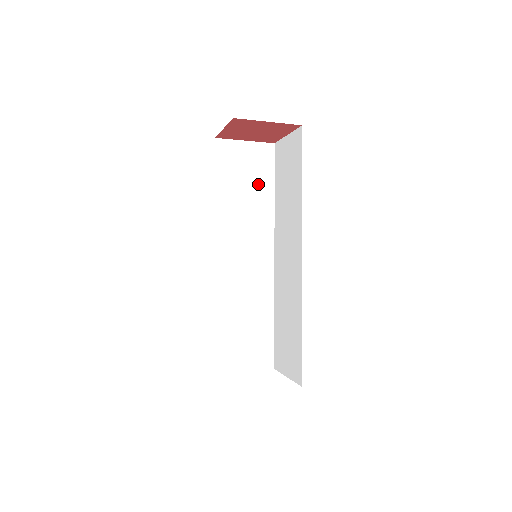
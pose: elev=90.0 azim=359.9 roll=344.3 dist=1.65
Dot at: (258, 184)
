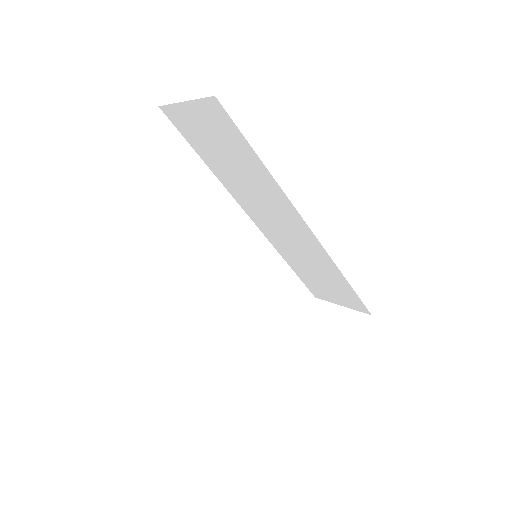
Dot at: (182, 172)
